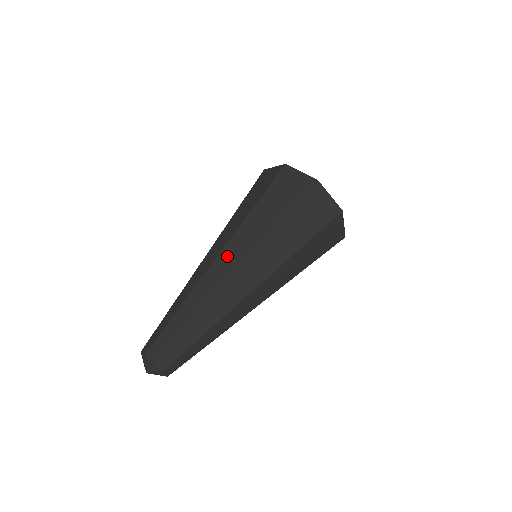
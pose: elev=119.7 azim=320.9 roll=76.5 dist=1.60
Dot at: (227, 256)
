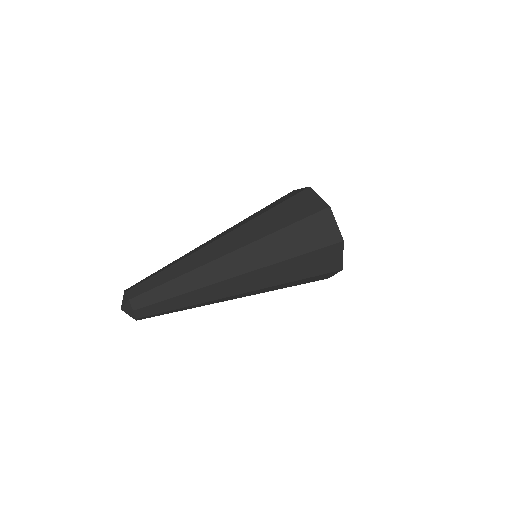
Dot at: (237, 258)
